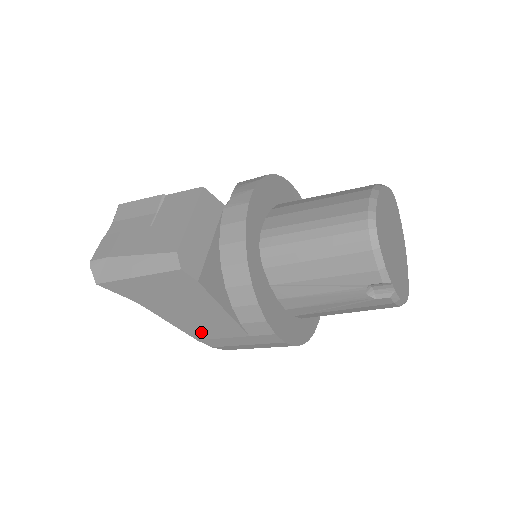
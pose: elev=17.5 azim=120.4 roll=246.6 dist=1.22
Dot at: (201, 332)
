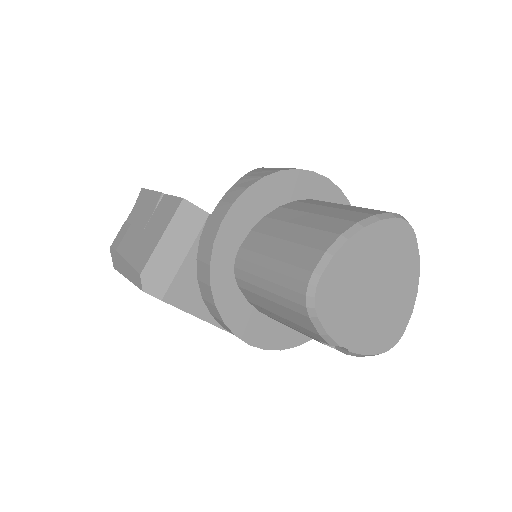
Dot at: occluded
